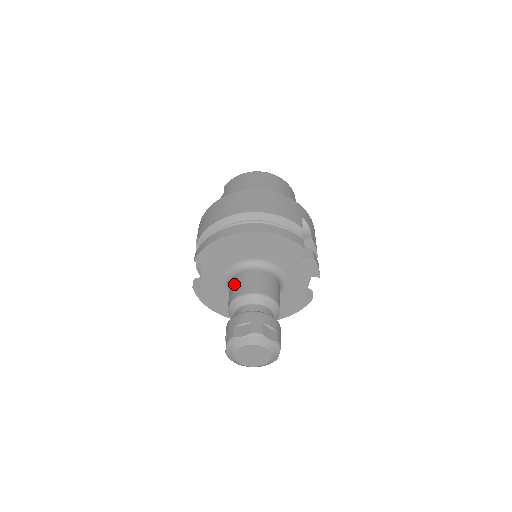
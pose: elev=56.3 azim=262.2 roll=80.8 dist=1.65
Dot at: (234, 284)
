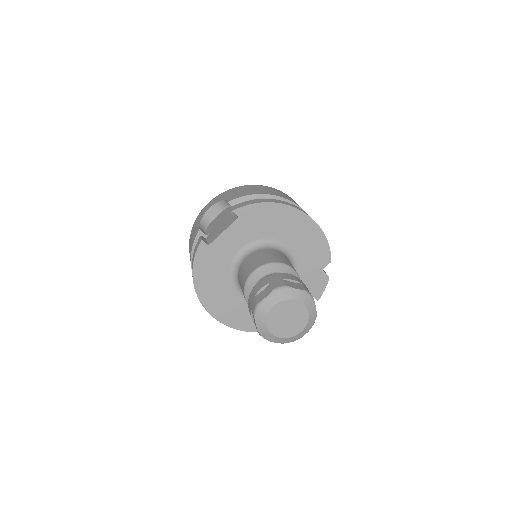
Dot at: (263, 254)
